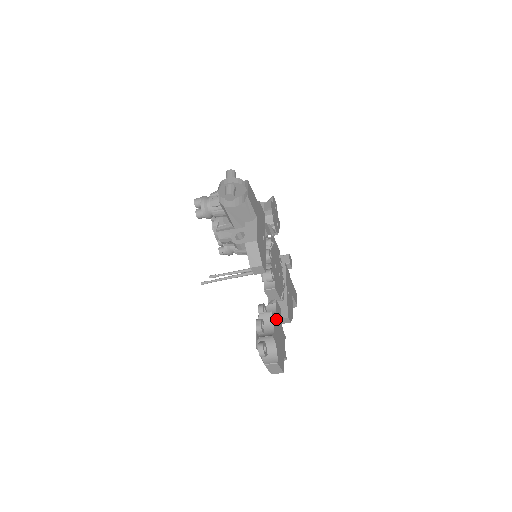
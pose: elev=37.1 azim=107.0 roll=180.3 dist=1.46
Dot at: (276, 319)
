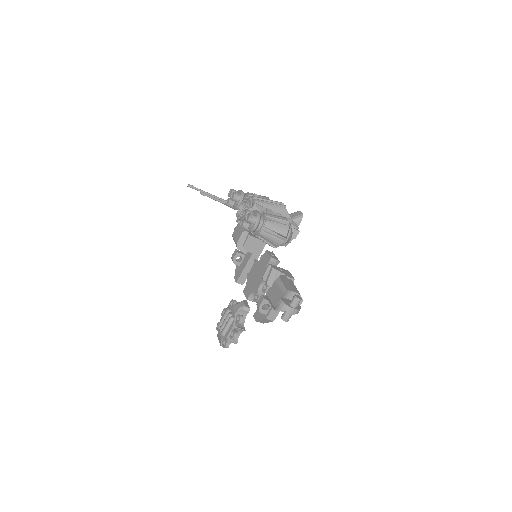
Dot at: (243, 322)
